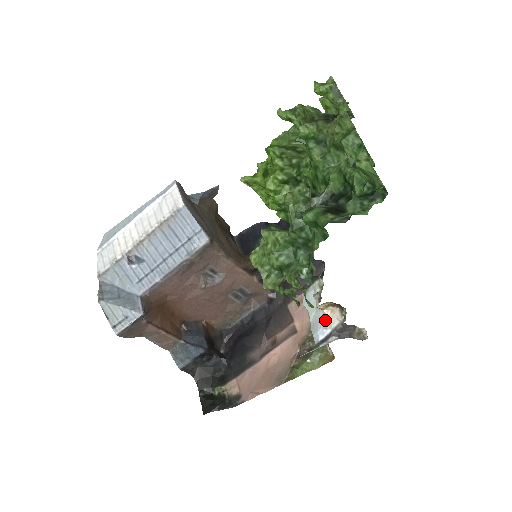
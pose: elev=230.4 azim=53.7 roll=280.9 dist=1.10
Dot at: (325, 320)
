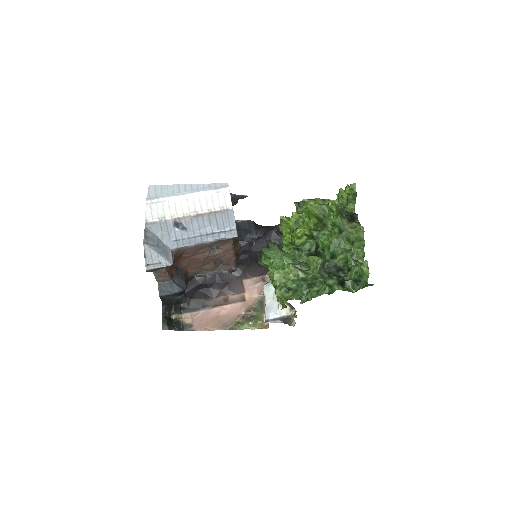
Dot at: (278, 309)
